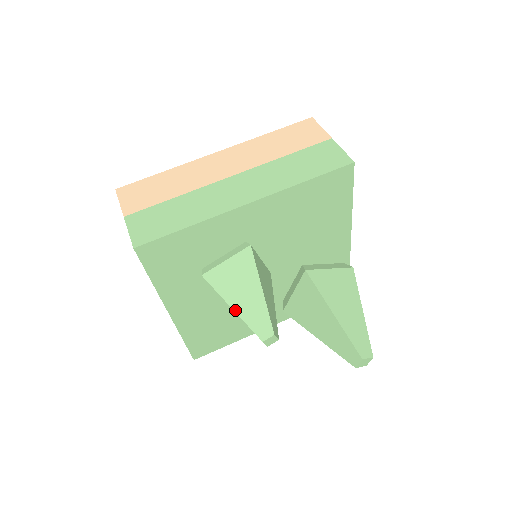
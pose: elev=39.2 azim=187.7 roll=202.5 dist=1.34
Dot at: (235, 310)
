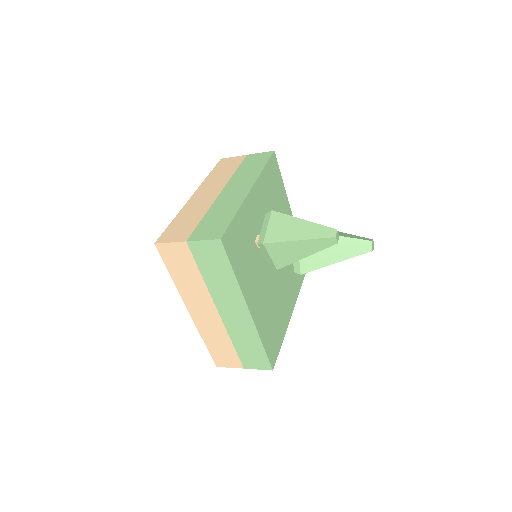
Dot at: (303, 239)
